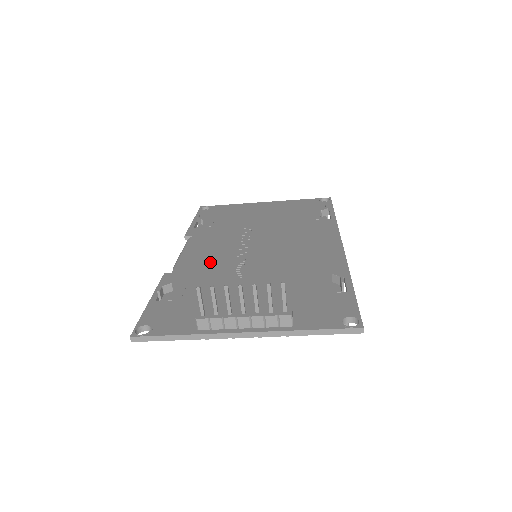
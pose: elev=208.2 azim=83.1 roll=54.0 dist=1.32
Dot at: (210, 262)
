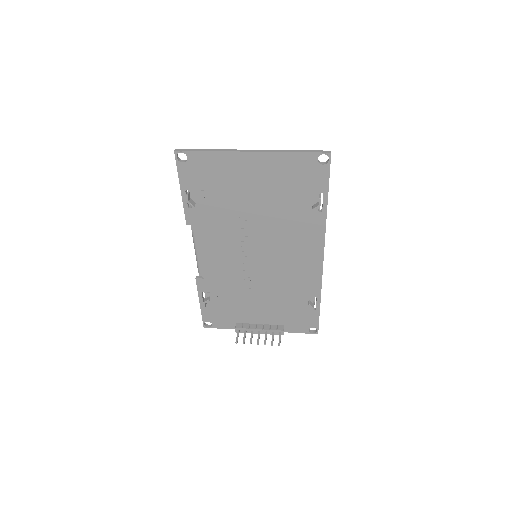
Dot at: (224, 270)
